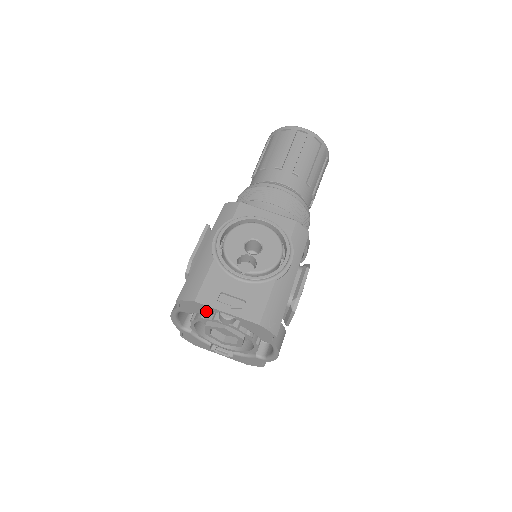
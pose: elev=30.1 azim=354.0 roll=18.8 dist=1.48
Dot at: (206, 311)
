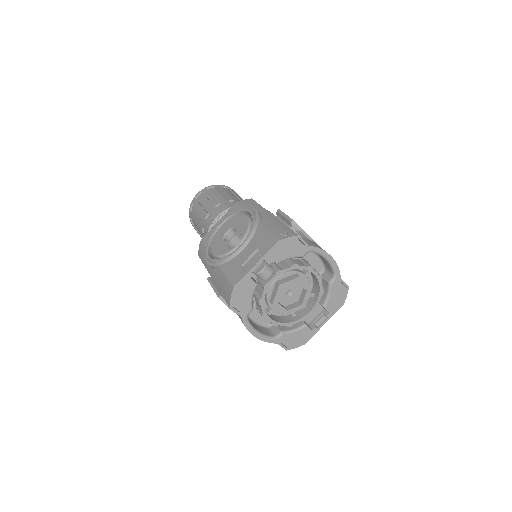
Dot at: (250, 286)
